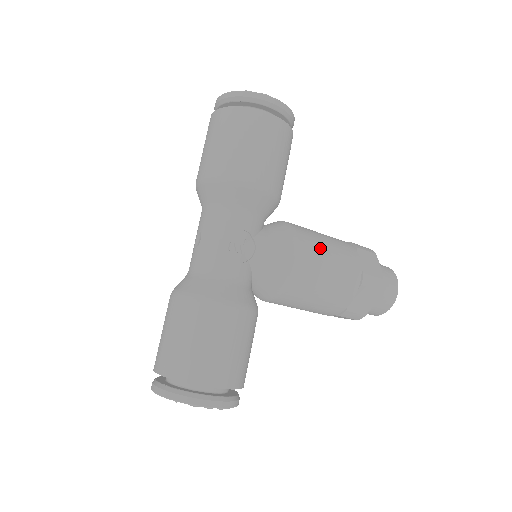
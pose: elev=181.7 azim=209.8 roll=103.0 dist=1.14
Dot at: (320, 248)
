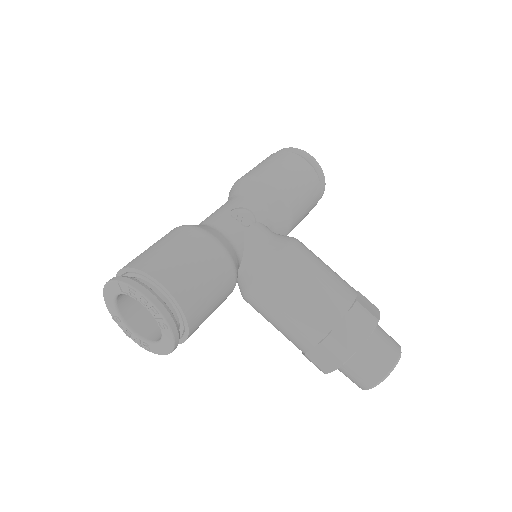
Dot at: (316, 258)
